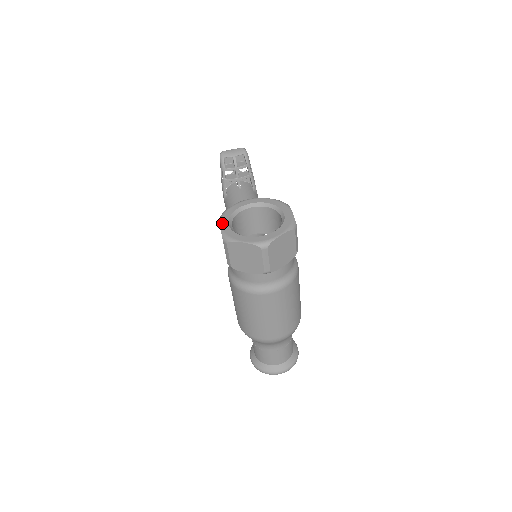
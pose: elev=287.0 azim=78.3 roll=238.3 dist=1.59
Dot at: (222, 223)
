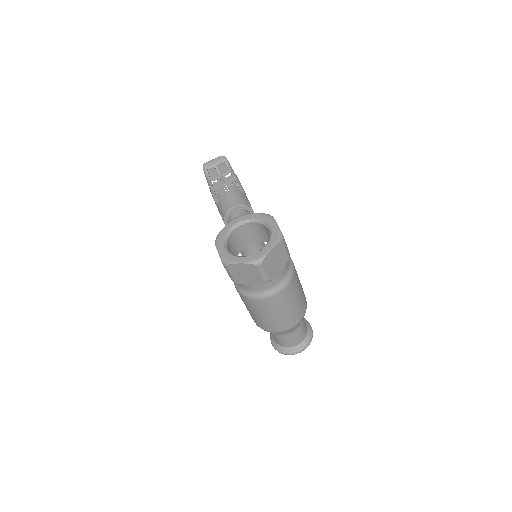
Dot at: (218, 247)
